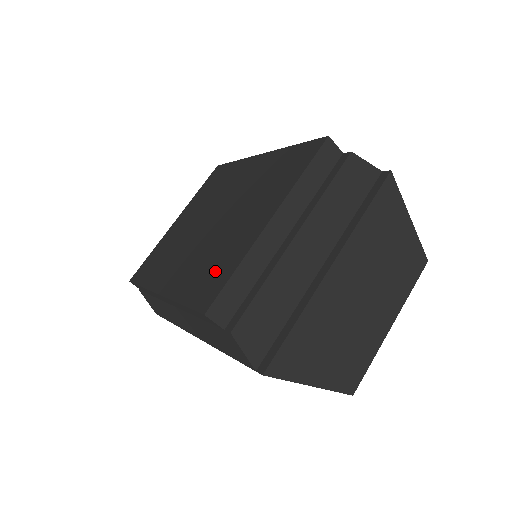
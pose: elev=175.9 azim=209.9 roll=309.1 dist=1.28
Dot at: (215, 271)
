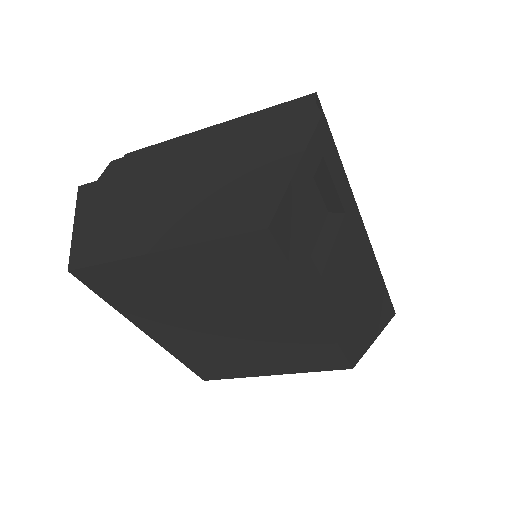
Dot at: occluded
